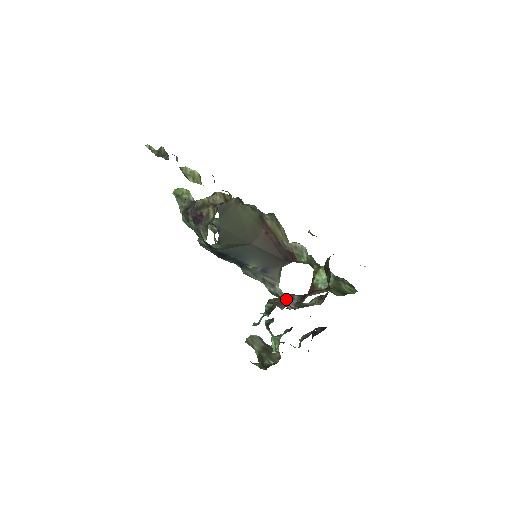
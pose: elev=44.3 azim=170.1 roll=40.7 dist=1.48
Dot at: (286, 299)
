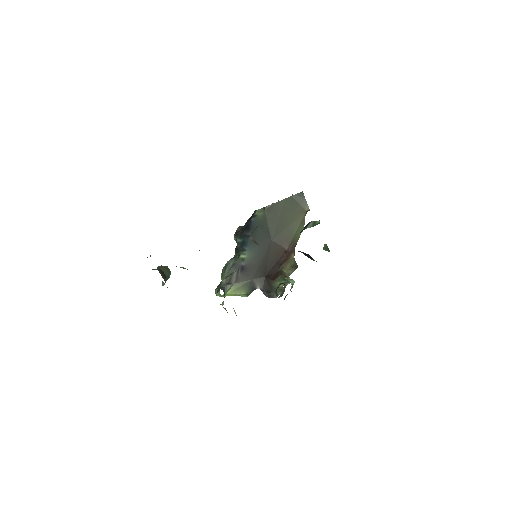
Dot at: occluded
